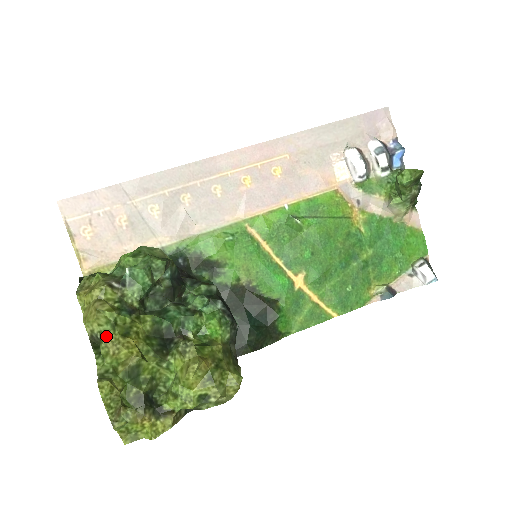
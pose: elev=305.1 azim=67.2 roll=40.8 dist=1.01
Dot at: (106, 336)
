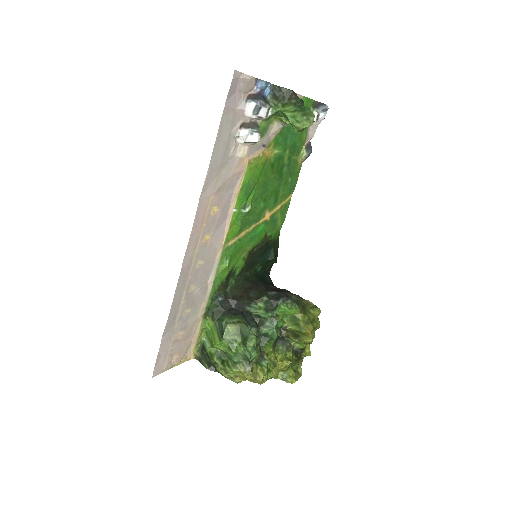
Dot at: (272, 376)
